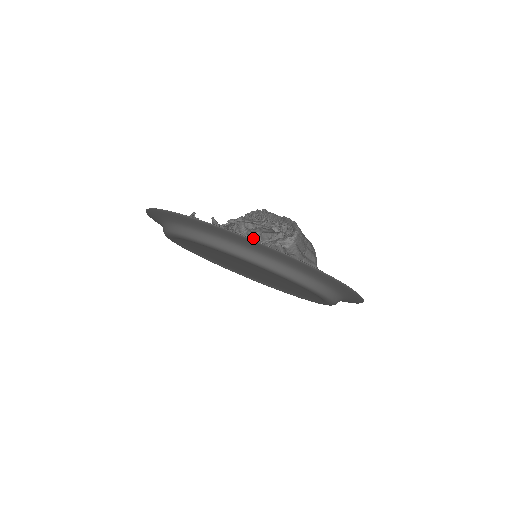
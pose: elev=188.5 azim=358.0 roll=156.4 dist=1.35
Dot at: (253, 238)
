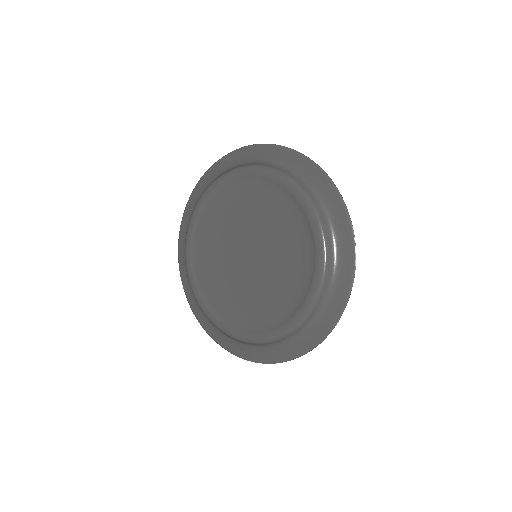
Dot at: occluded
